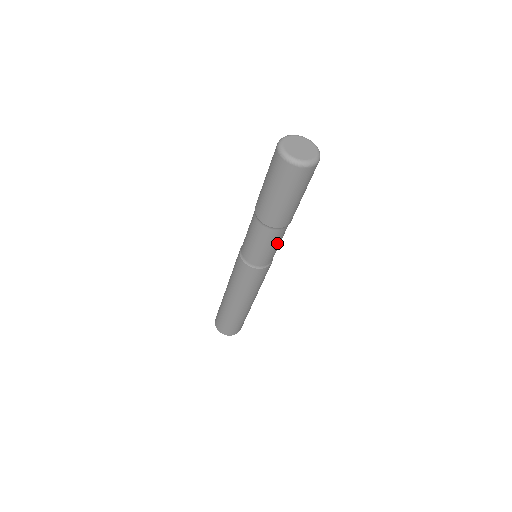
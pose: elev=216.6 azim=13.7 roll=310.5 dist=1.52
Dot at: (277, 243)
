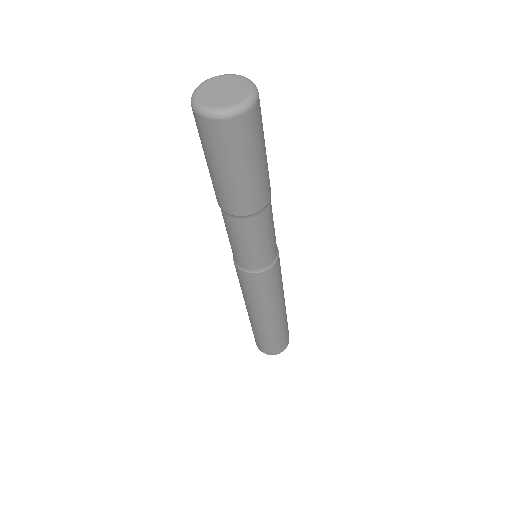
Dot at: (241, 240)
